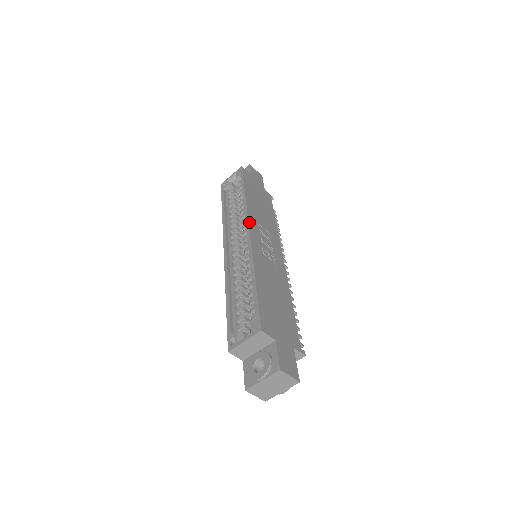
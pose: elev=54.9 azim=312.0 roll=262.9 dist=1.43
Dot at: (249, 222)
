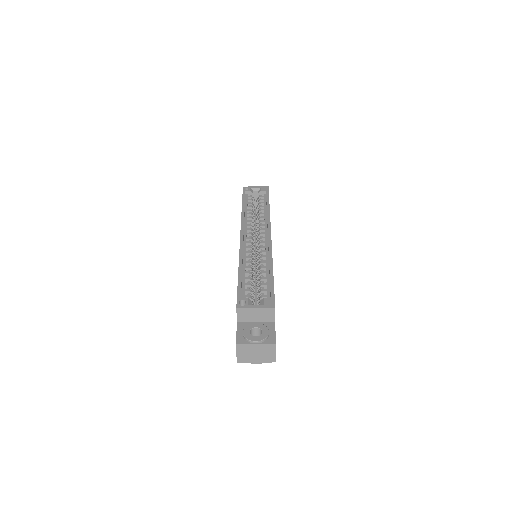
Dot at: occluded
